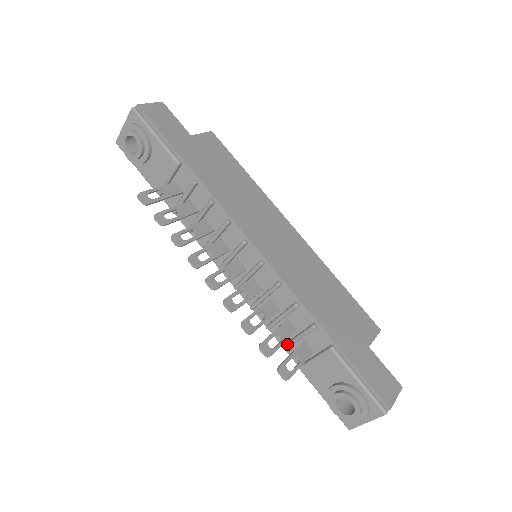
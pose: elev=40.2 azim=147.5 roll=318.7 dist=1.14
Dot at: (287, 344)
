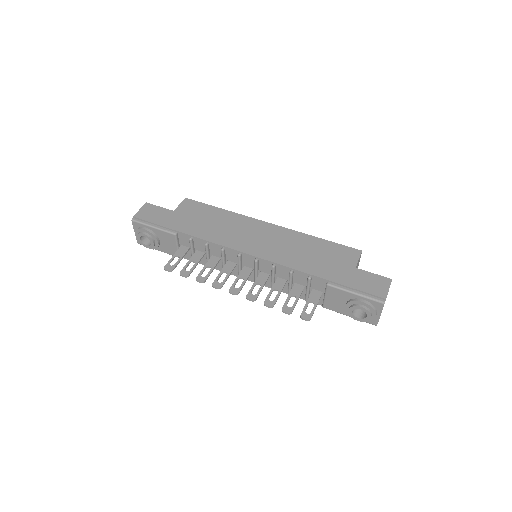
Dot at: (305, 297)
